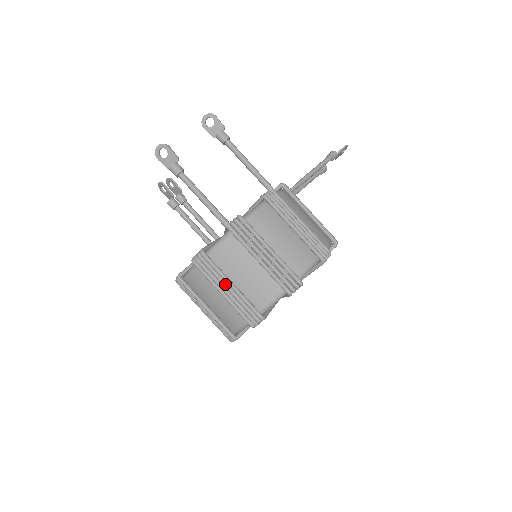
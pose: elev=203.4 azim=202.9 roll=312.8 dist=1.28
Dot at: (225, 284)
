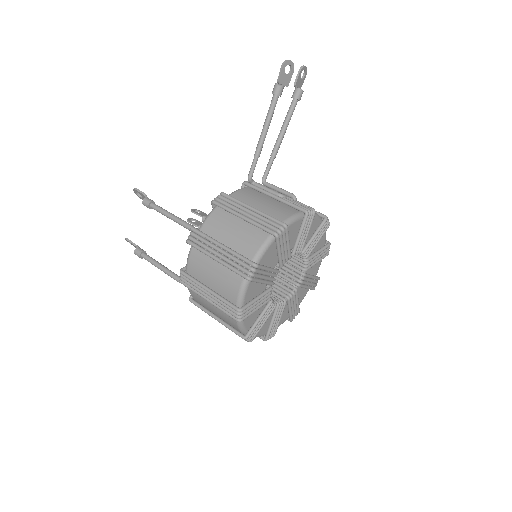
Dot at: occluded
